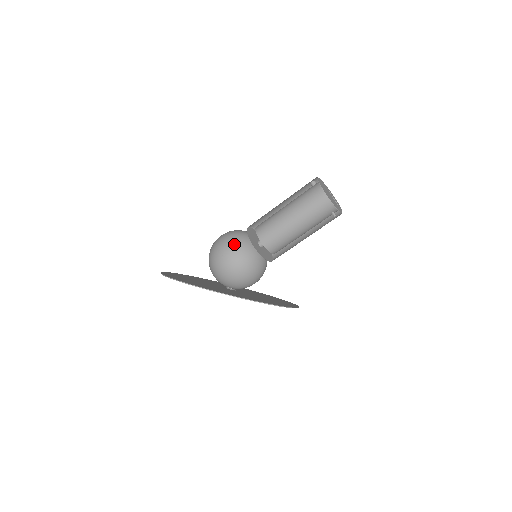
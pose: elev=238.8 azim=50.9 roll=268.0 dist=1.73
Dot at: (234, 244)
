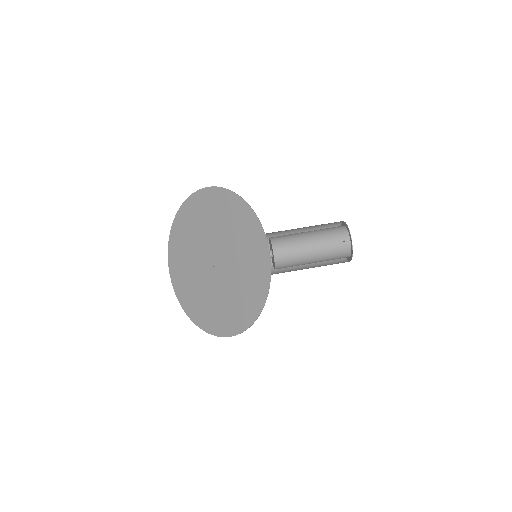
Dot at: occluded
